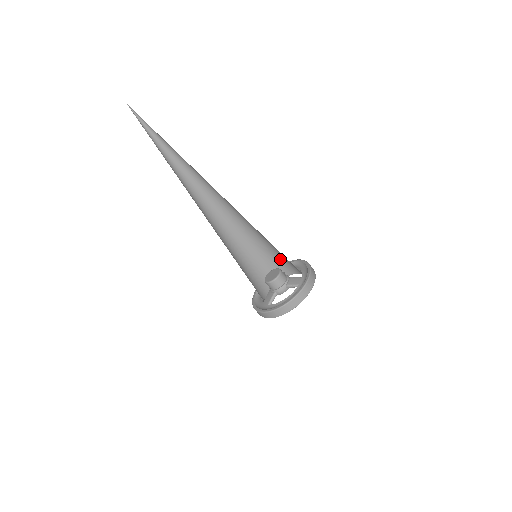
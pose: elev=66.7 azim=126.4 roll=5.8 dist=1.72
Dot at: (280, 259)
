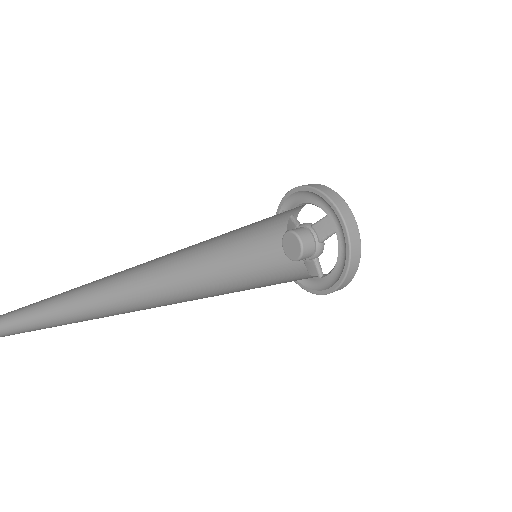
Dot at: (277, 215)
